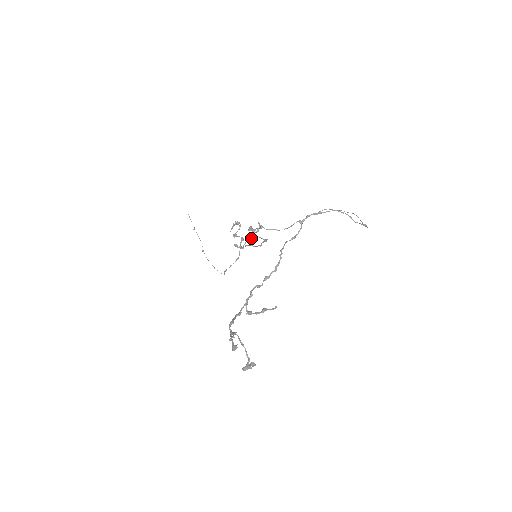
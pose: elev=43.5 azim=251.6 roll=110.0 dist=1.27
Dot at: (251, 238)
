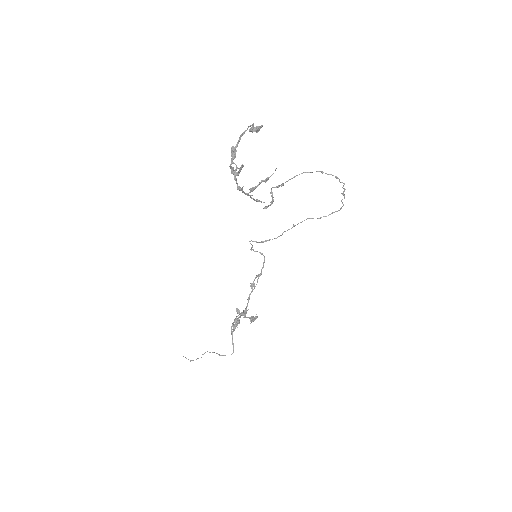
Dot at: (250, 285)
